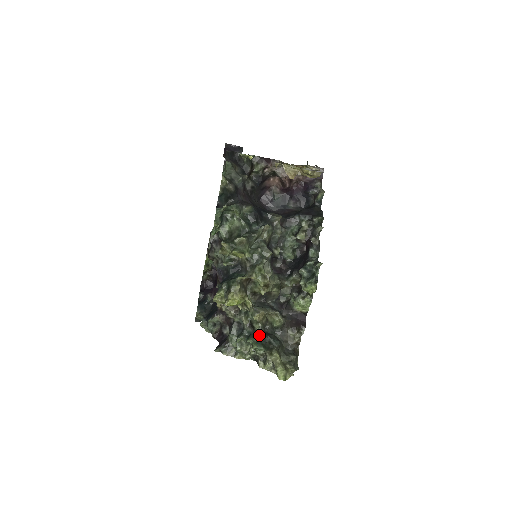
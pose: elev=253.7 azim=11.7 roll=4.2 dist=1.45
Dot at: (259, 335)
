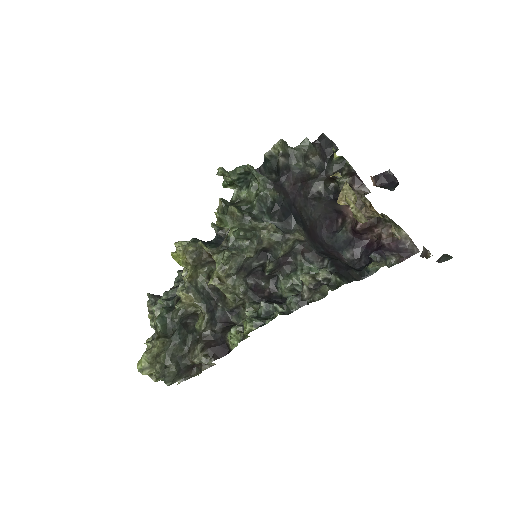
Dot at: (173, 315)
